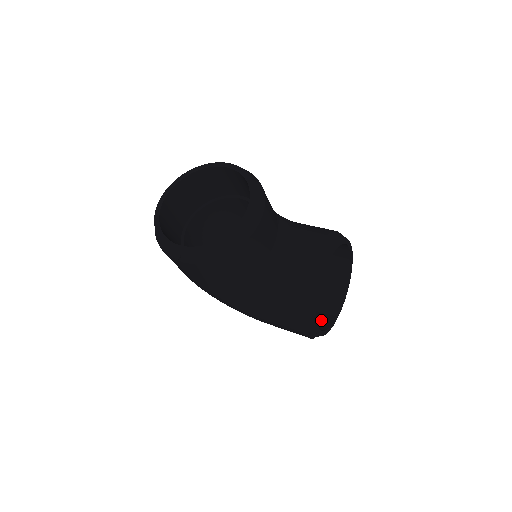
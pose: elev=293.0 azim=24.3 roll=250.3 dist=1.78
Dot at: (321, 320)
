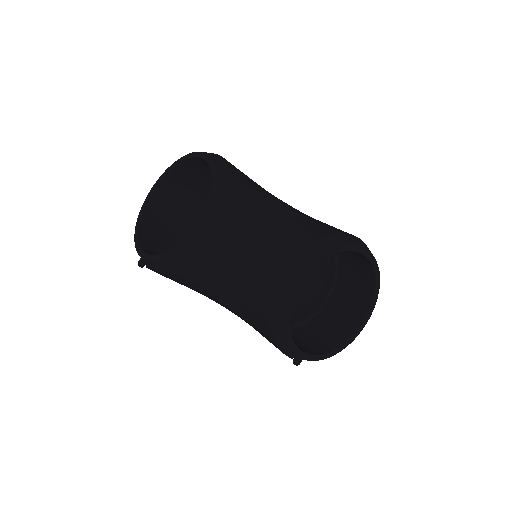
Dot at: (333, 337)
